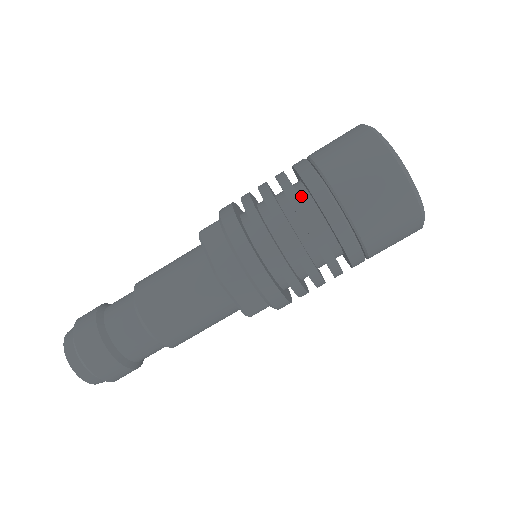
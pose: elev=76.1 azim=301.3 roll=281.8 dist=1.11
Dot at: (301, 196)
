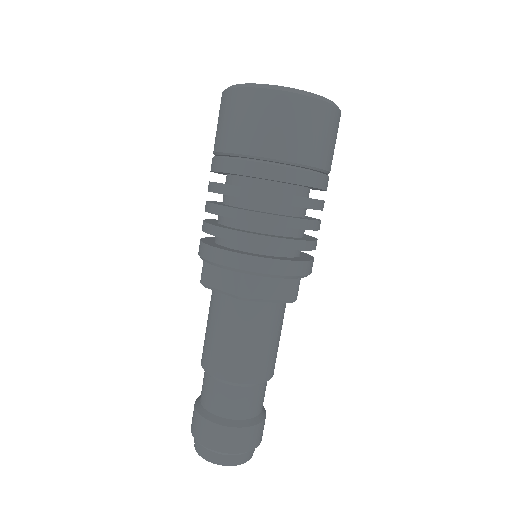
Dot at: occluded
